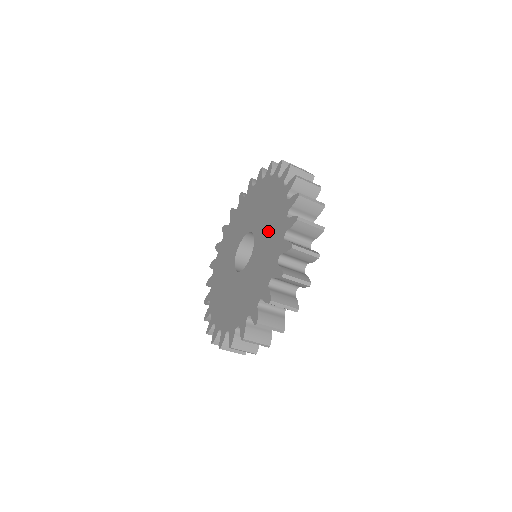
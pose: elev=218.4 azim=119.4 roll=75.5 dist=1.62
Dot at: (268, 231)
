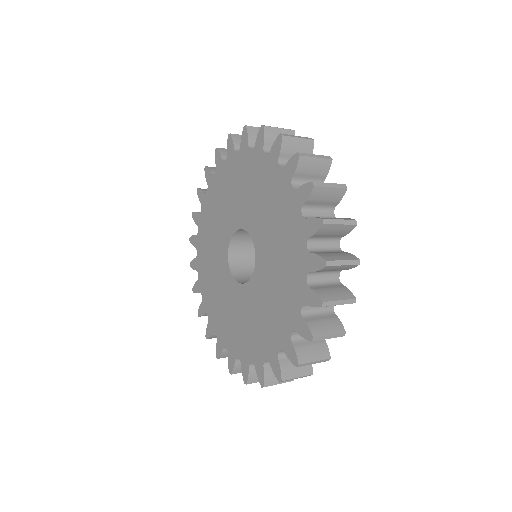
Dot at: (255, 317)
